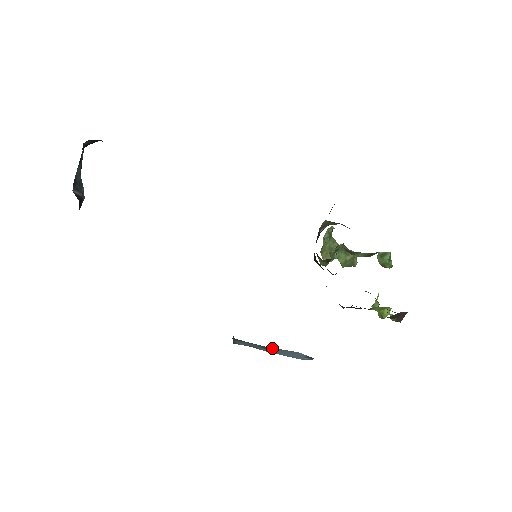
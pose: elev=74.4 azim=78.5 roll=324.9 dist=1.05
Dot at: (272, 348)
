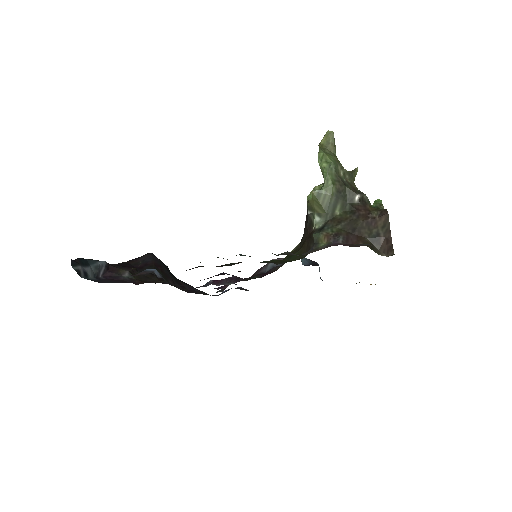
Dot at: occluded
